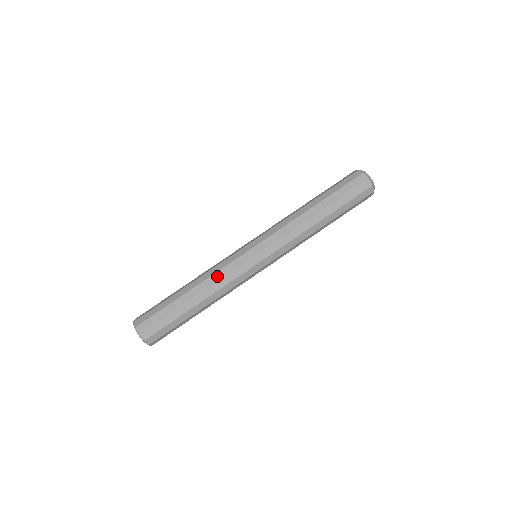
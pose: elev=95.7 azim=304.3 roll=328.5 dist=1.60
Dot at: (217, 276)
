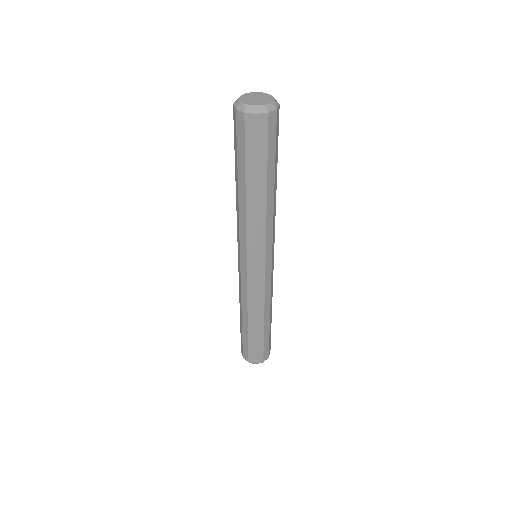
Dot at: (251, 303)
